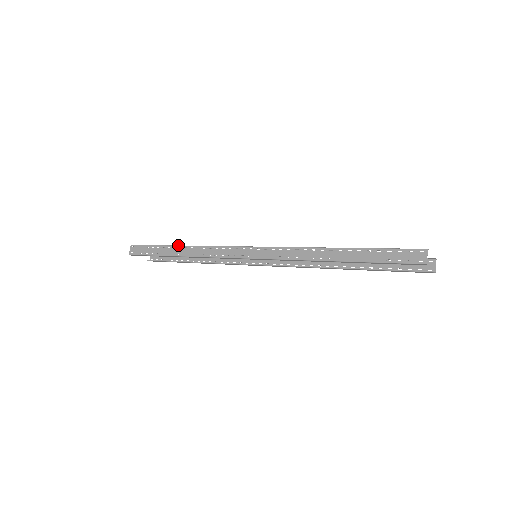
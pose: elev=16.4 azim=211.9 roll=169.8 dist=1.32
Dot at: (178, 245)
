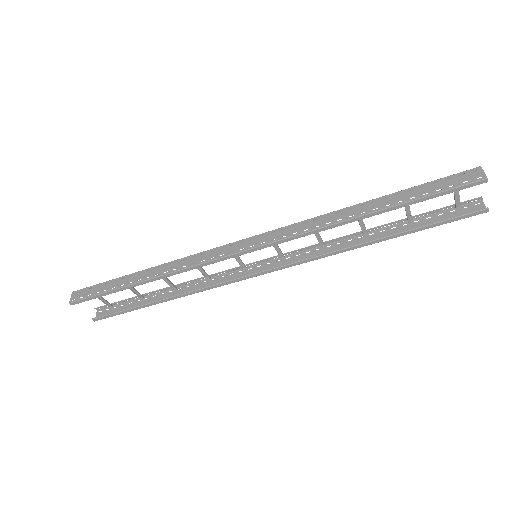
Dot at: (145, 269)
